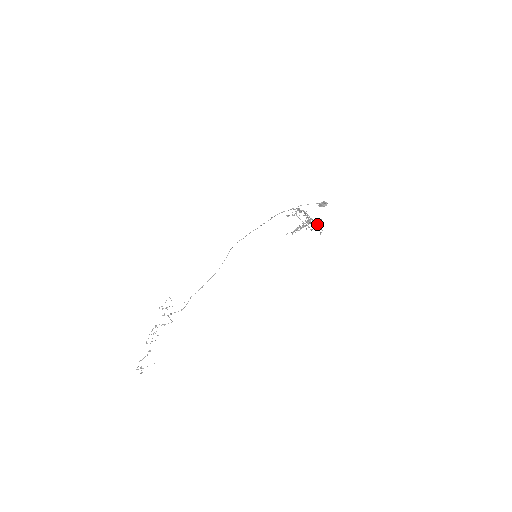
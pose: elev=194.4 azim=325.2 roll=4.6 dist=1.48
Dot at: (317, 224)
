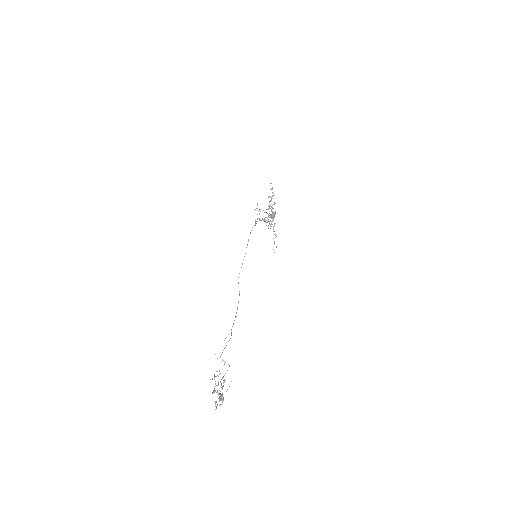
Dot at: (271, 199)
